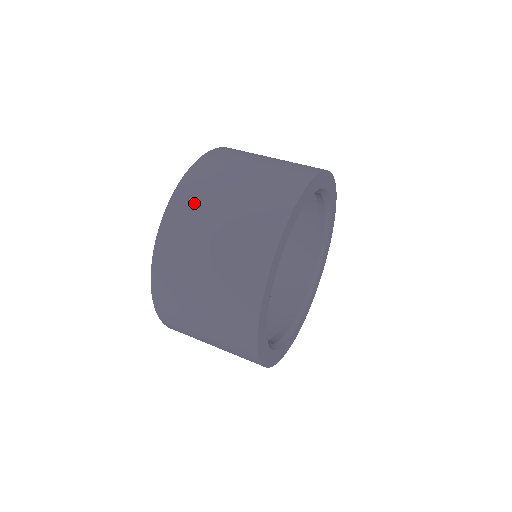
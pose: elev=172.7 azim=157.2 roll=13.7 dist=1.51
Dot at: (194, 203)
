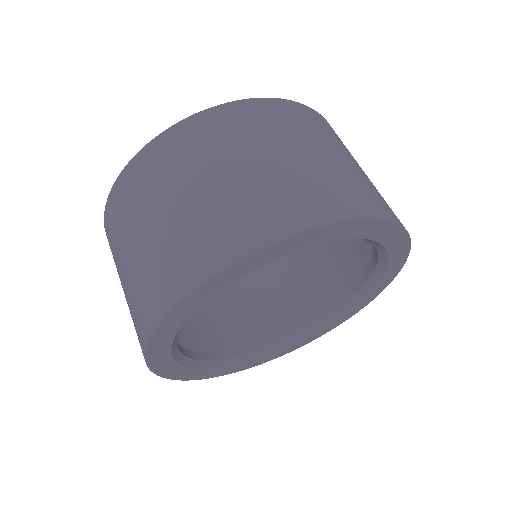
Dot at: (137, 190)
